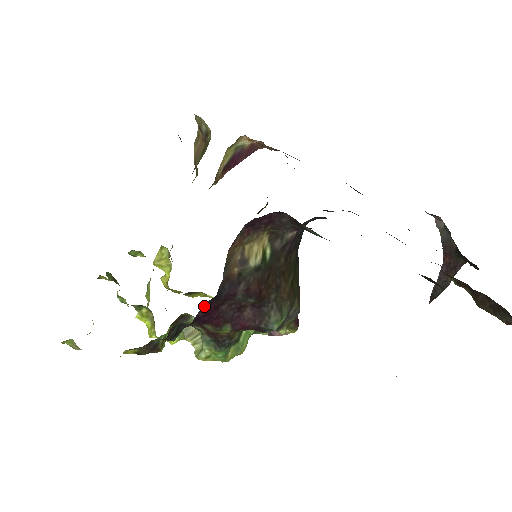
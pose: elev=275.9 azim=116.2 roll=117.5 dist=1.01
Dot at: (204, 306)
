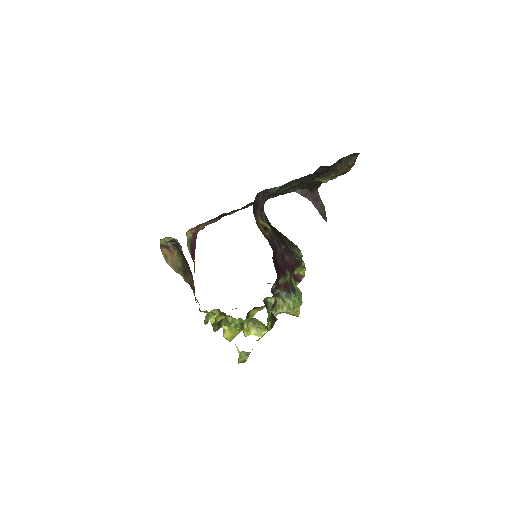
Dot at: (273, 261)
